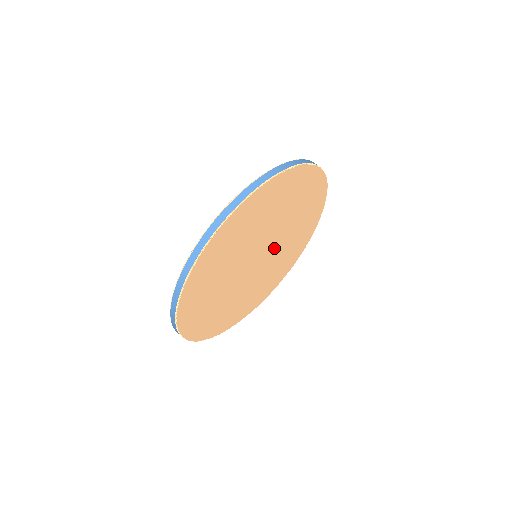
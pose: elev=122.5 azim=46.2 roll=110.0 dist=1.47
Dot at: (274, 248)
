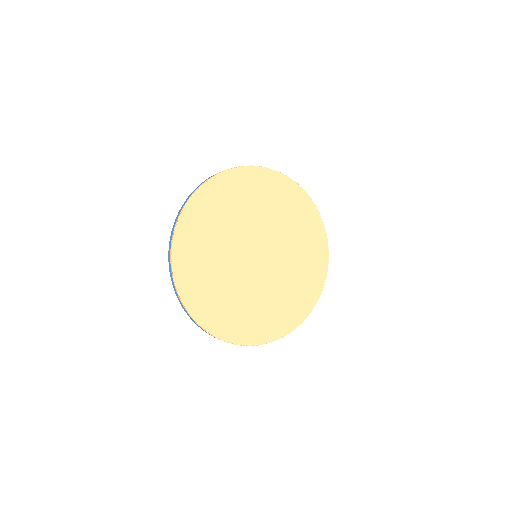
Dot at: (274, 263)
